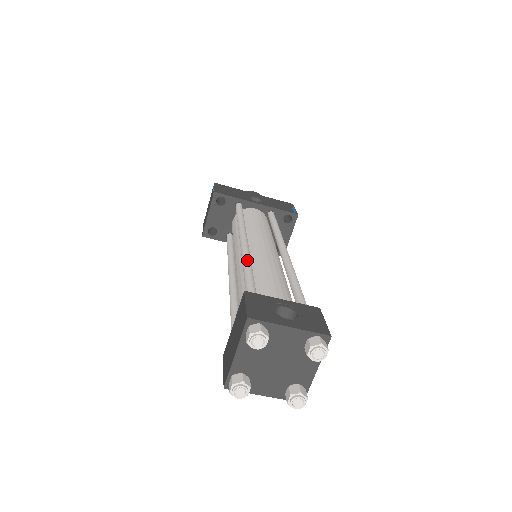
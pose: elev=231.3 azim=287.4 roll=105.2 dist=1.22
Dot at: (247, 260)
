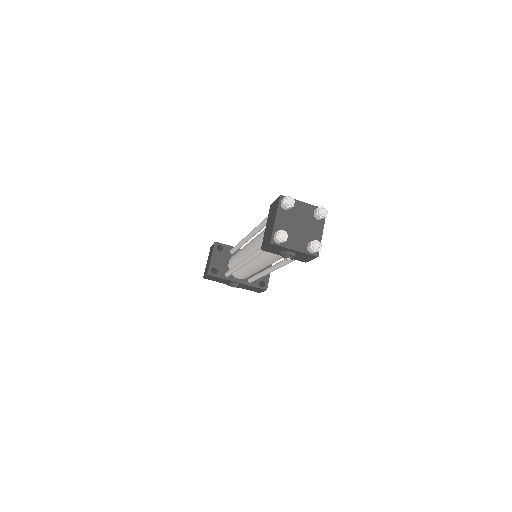
Dot at: occluded
